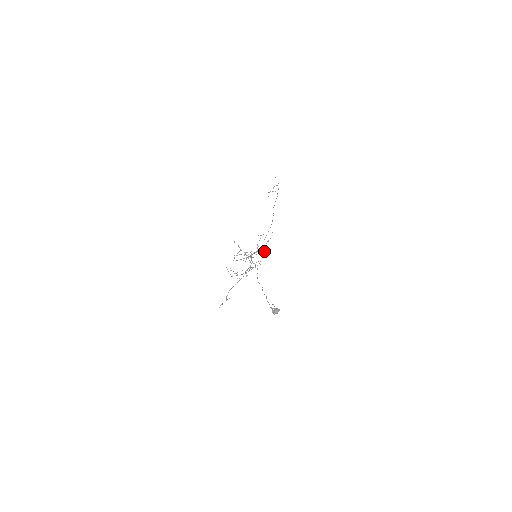
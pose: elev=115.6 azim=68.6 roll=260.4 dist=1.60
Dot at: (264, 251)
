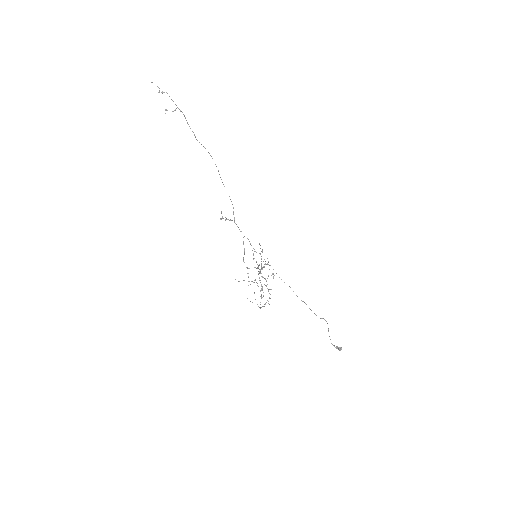
Dot at: occluded
